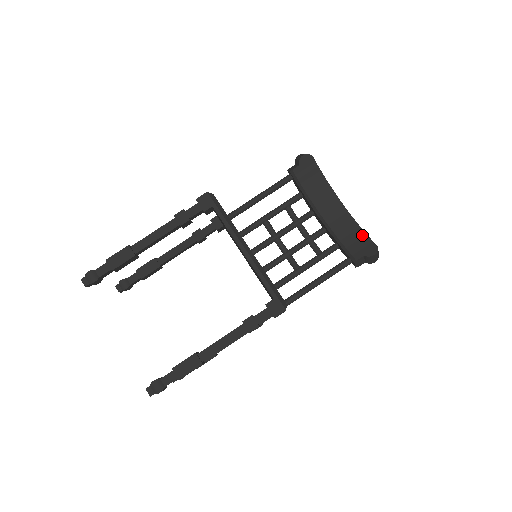
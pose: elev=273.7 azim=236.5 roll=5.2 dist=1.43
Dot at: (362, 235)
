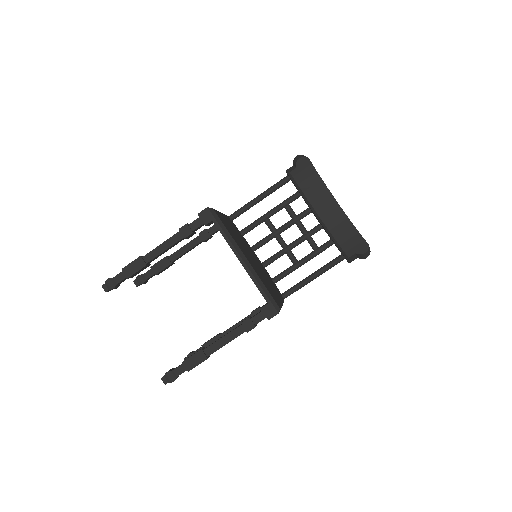
Dot at: (355, 233)
